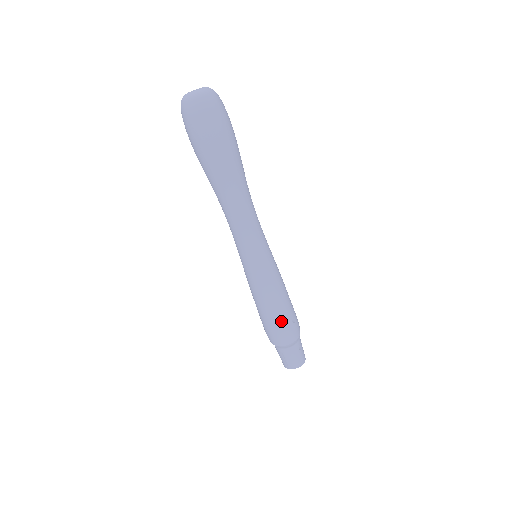
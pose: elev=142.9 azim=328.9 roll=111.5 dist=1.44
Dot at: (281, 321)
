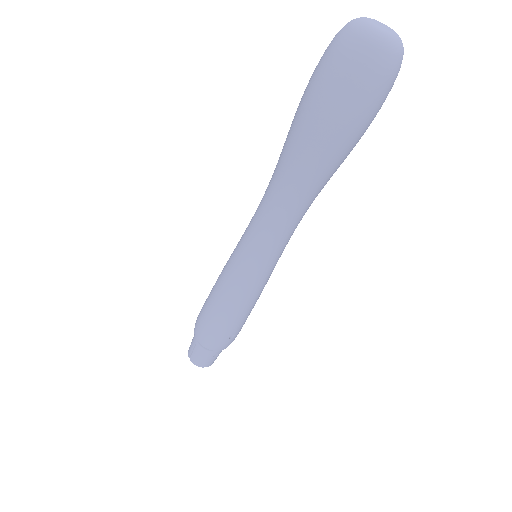
Dot at: (219, 329)
